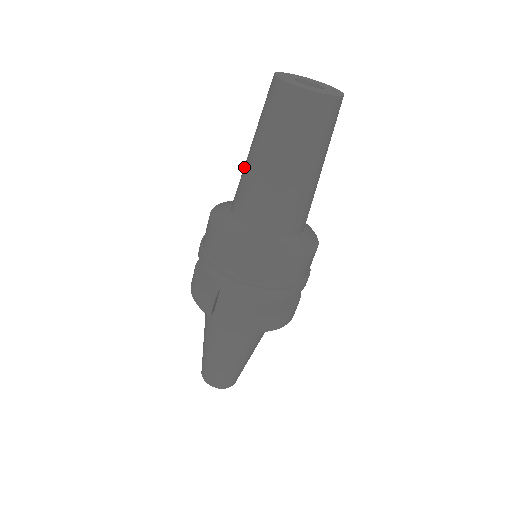
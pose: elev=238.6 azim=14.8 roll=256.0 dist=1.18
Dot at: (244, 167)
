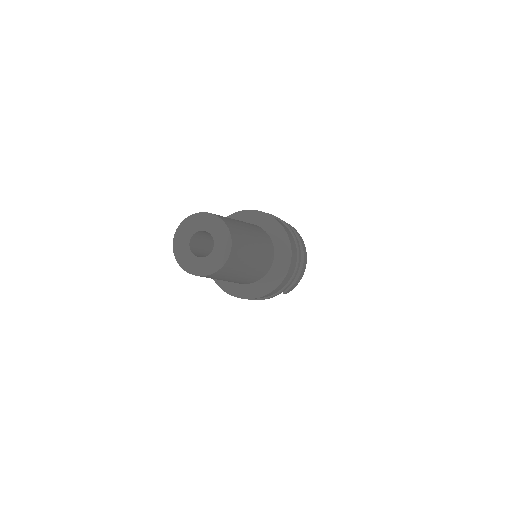
Dot at: occluded
